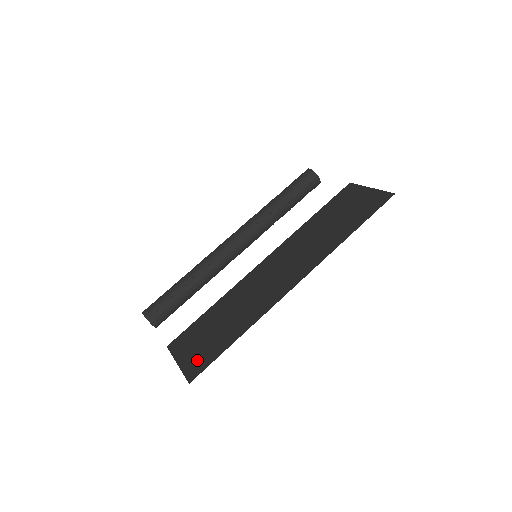
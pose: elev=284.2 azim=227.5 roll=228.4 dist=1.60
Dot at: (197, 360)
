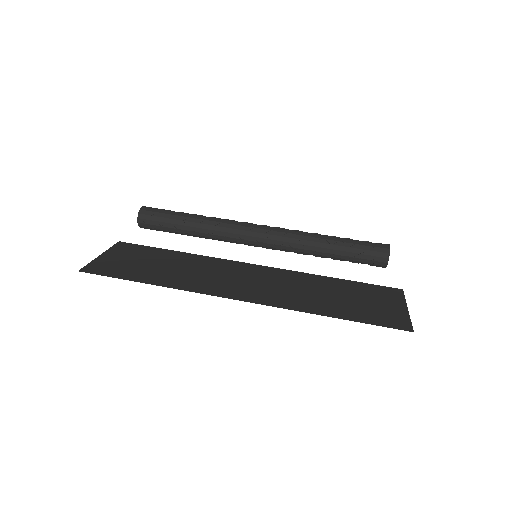
Dot at: (108, 266)
